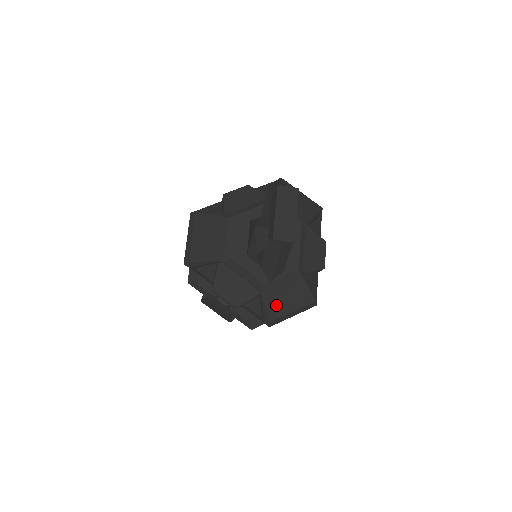
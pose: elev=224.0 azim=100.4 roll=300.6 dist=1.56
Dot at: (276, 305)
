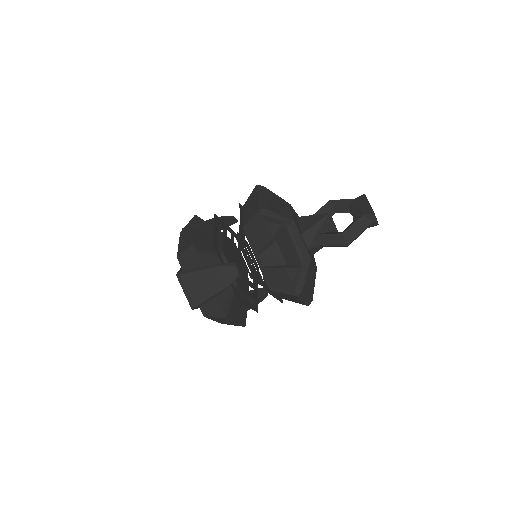
Dot at: (307, 281)
